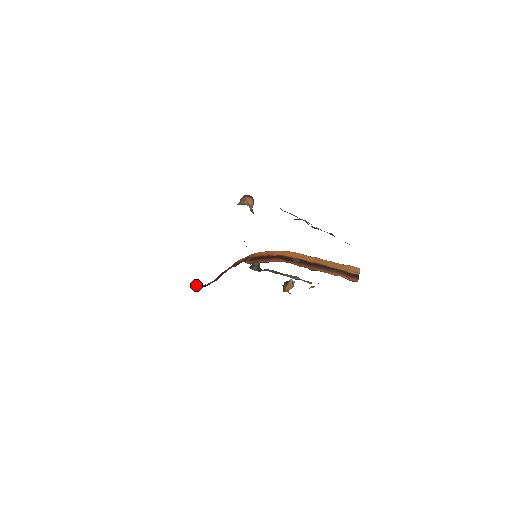
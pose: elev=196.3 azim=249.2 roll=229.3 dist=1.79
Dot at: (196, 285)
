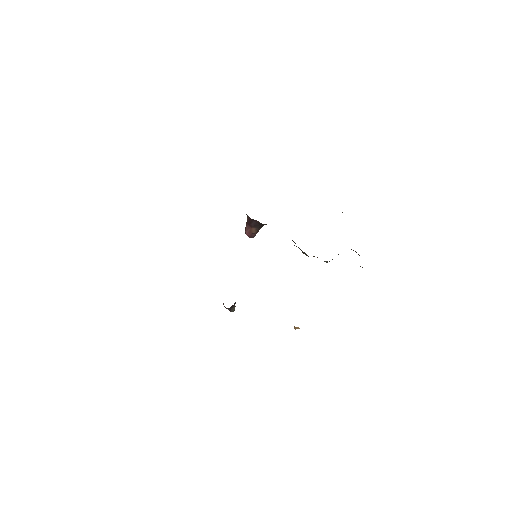
Dot at: occluded
